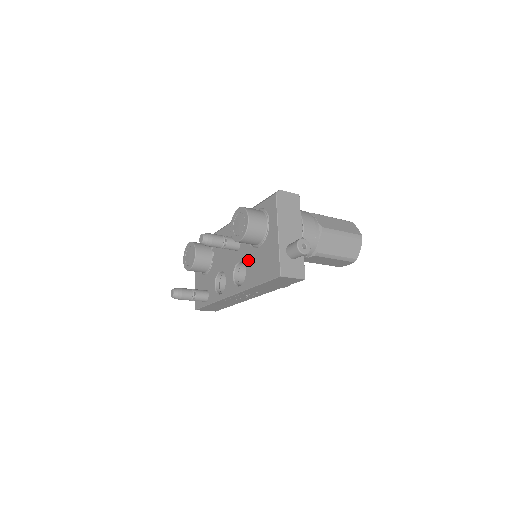
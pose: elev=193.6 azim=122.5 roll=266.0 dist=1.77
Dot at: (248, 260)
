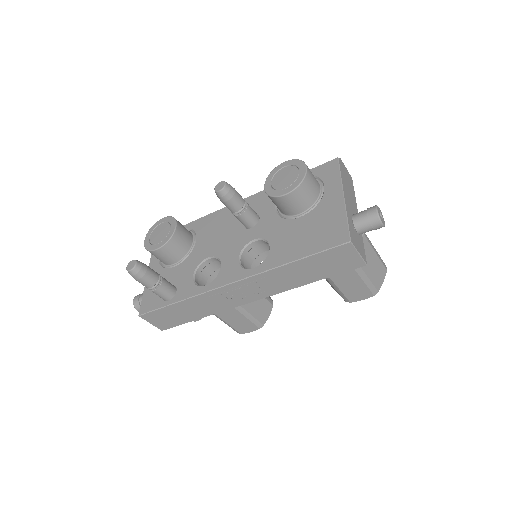
Dot at: (276, 234)
